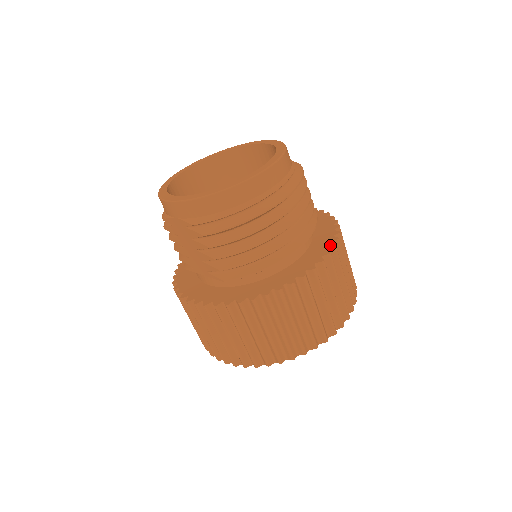
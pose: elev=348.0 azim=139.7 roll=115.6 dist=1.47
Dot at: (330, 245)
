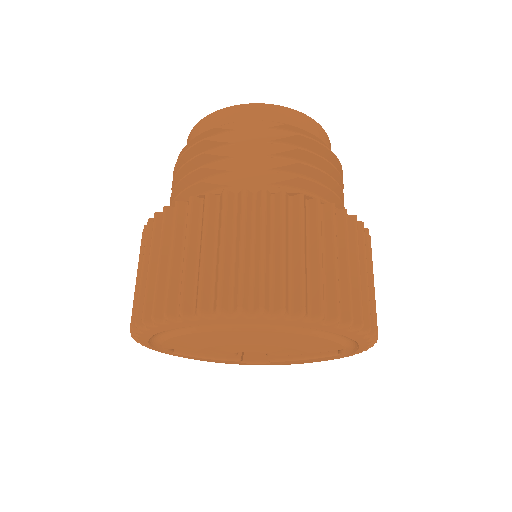
Dot at: occluded
